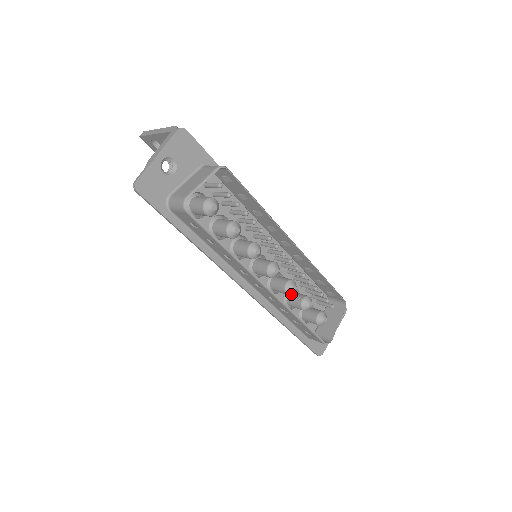
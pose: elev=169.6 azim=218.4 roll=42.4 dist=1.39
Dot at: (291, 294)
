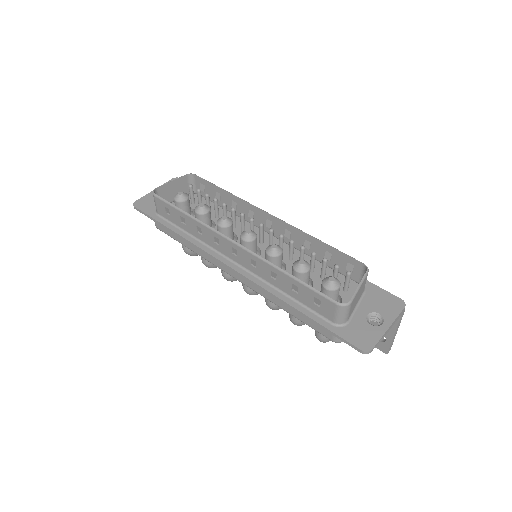
Dot at: (275, 255)
